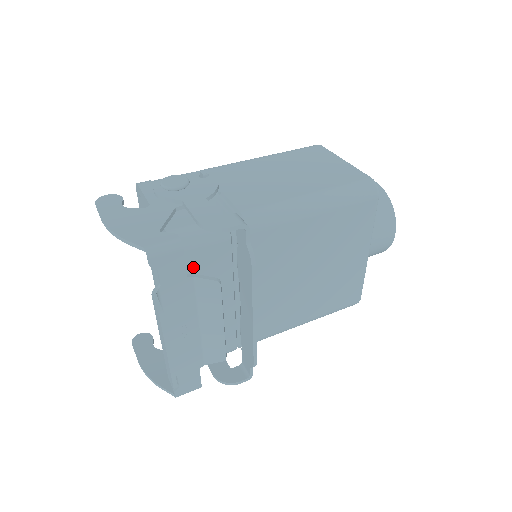
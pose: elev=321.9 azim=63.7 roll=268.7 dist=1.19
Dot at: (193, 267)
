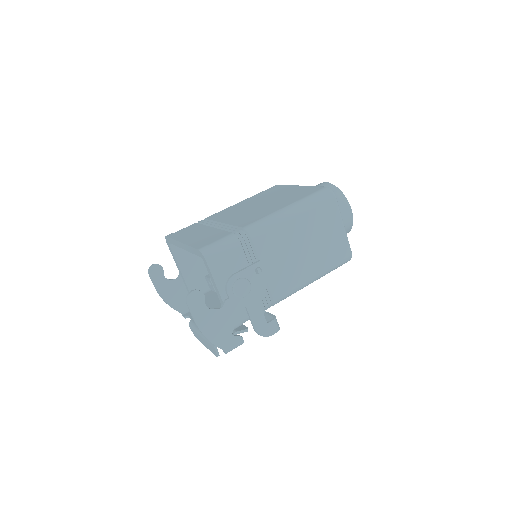
Dot at: occluded
